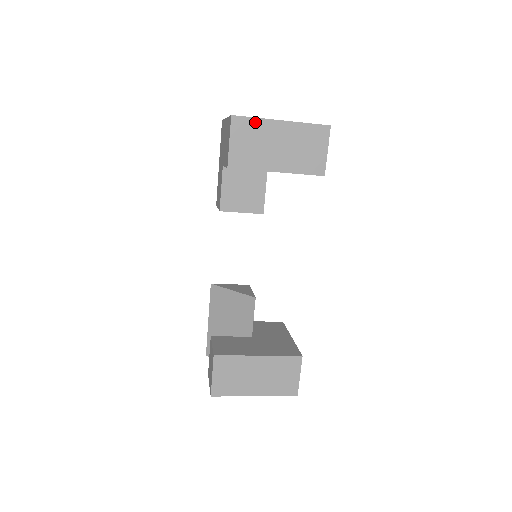
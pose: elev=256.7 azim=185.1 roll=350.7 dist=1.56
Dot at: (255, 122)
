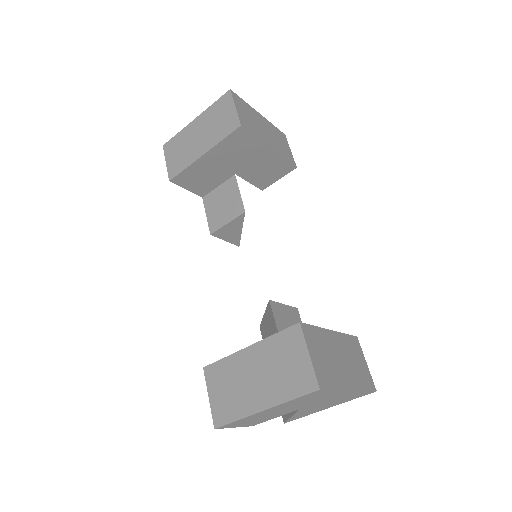
Dot at: (178, 136)
